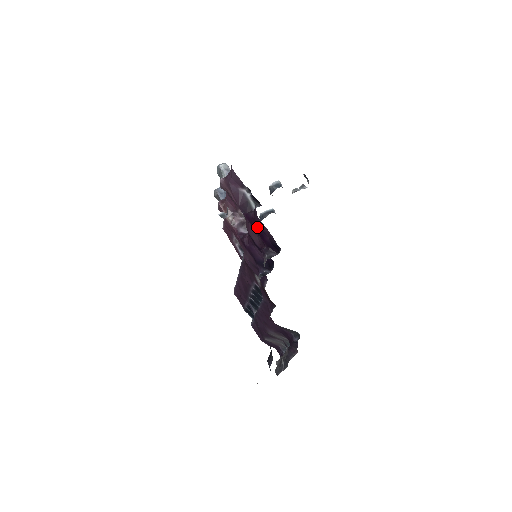
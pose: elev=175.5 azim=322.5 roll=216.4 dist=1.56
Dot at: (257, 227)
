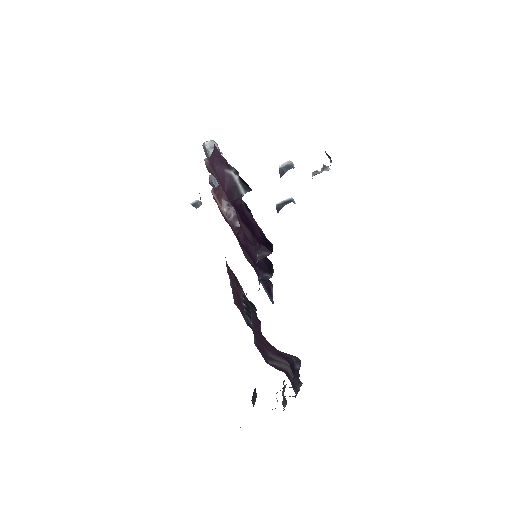
Dot at: (245, 218)
